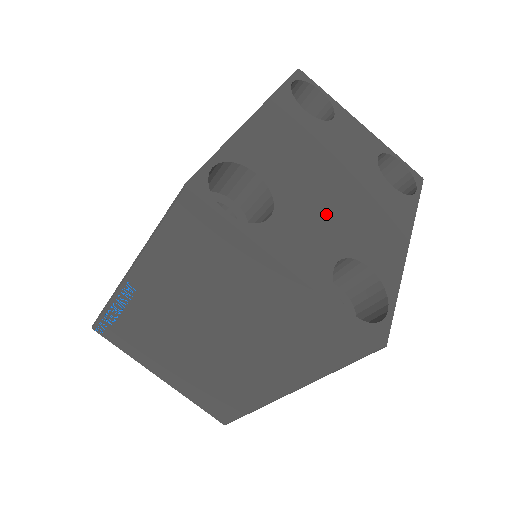
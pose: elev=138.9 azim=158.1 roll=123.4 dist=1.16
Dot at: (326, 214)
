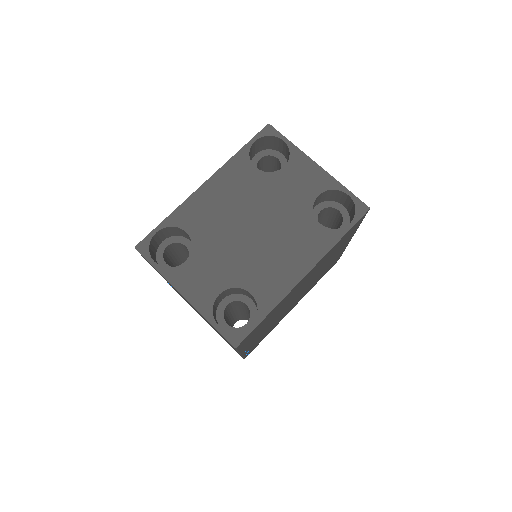
Dot at: (232, 256)
